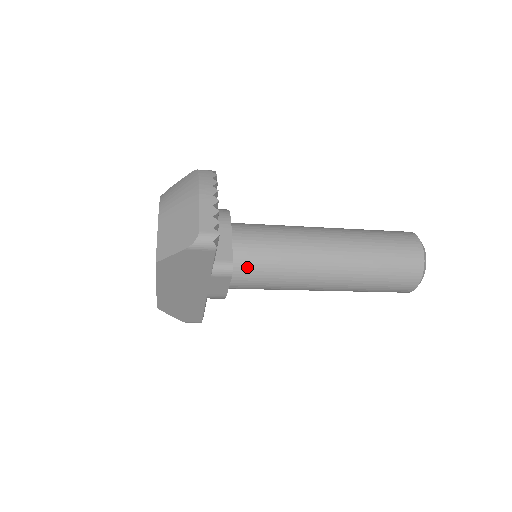
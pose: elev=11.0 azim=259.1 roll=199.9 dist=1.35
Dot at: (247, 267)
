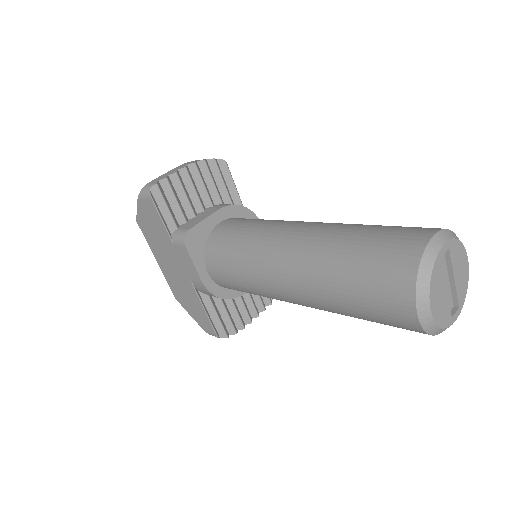
Dot at: (217, 249)
